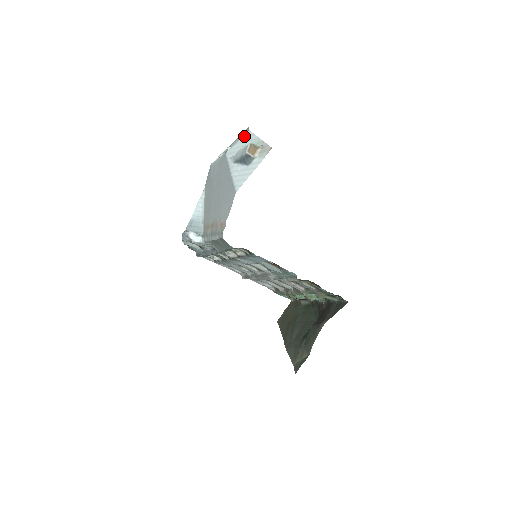
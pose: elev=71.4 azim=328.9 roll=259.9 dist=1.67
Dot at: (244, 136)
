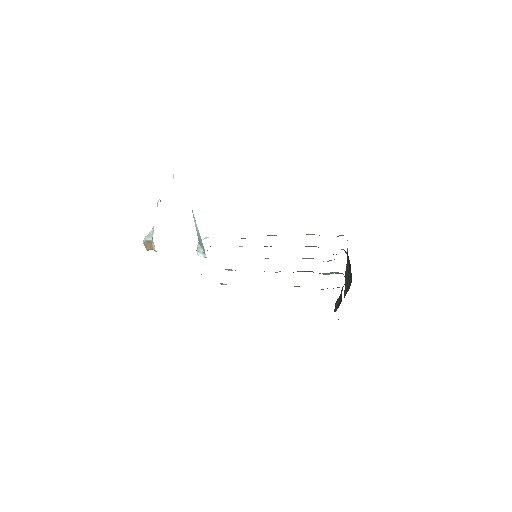
Dot at: occluded
